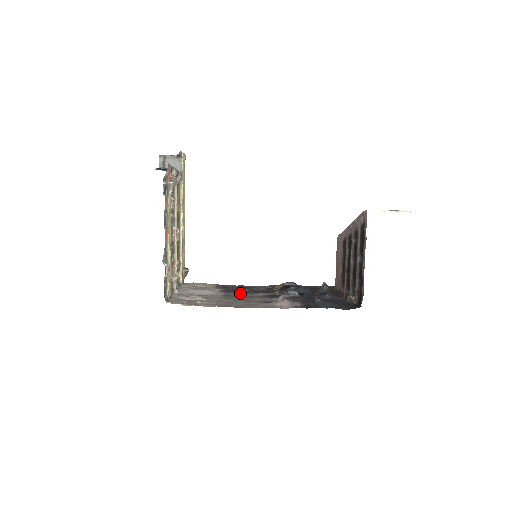
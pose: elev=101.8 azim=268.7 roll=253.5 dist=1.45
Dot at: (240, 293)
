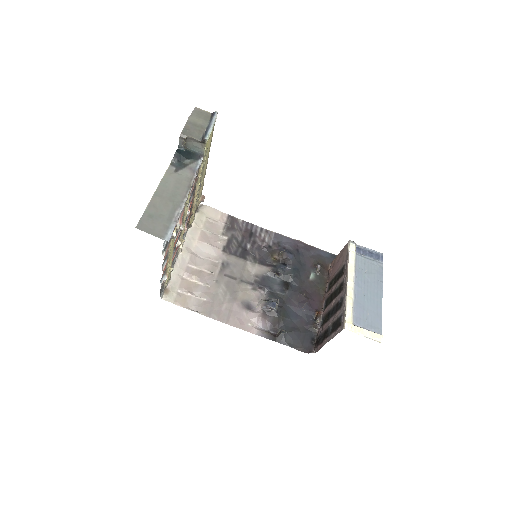
Dot at: (237, 262)
